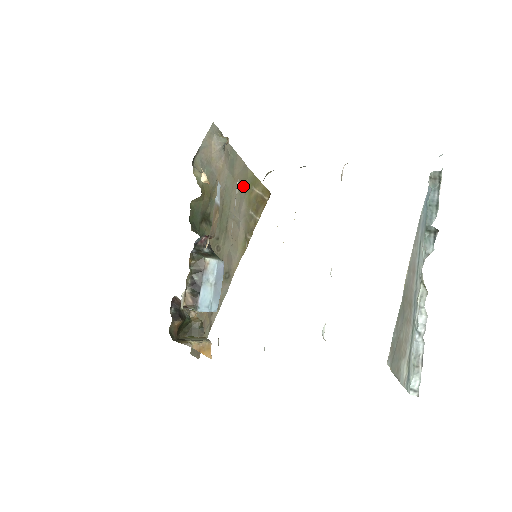
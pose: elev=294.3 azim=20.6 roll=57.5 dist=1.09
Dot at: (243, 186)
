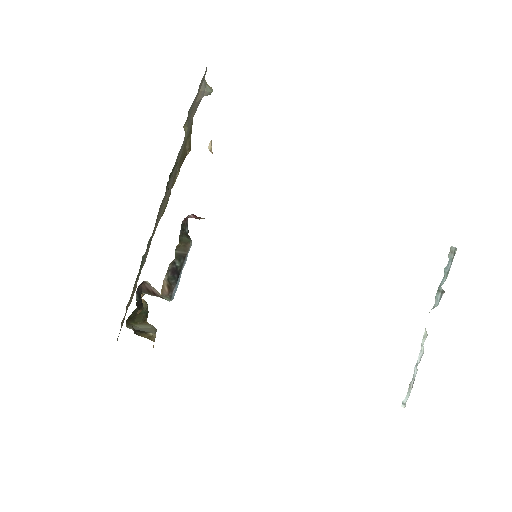
Dot at: occluded
